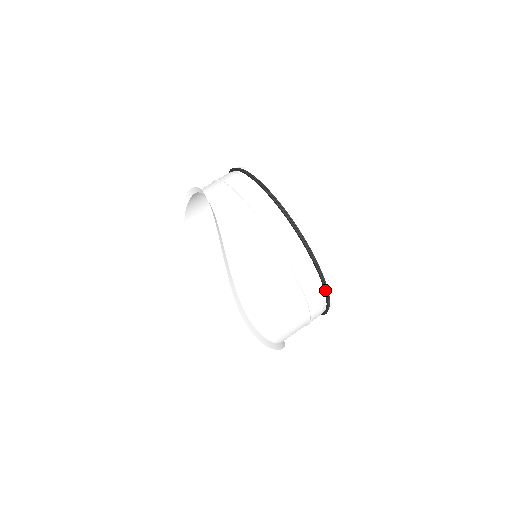
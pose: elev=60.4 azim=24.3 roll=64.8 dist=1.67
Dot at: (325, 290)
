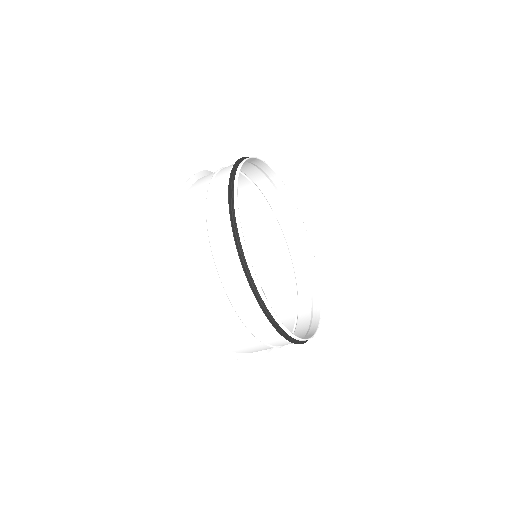
Dot at: (260, 306)
